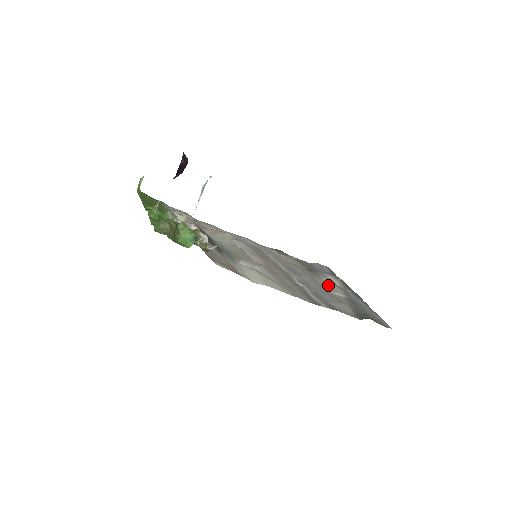
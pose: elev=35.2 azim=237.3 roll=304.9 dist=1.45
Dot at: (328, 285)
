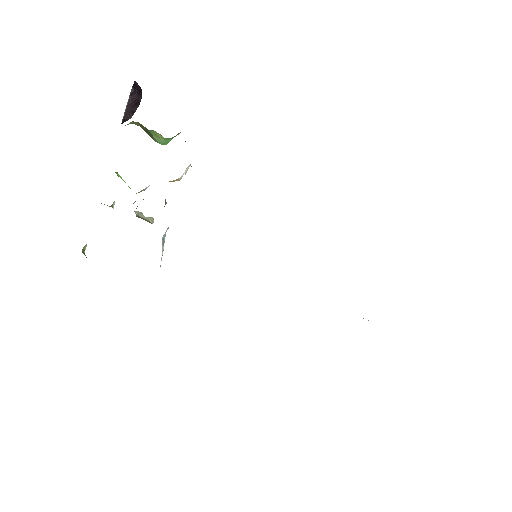
Dot at: occluded
